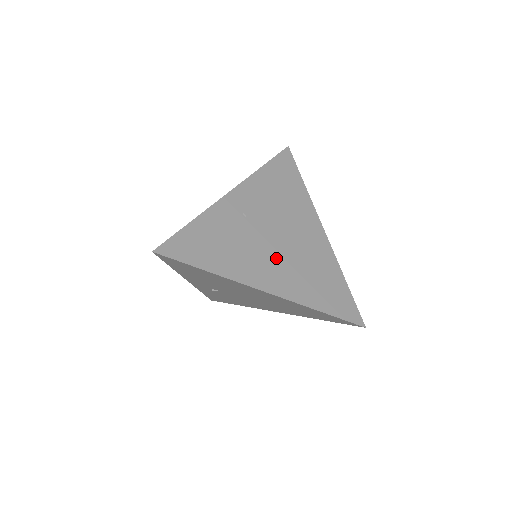
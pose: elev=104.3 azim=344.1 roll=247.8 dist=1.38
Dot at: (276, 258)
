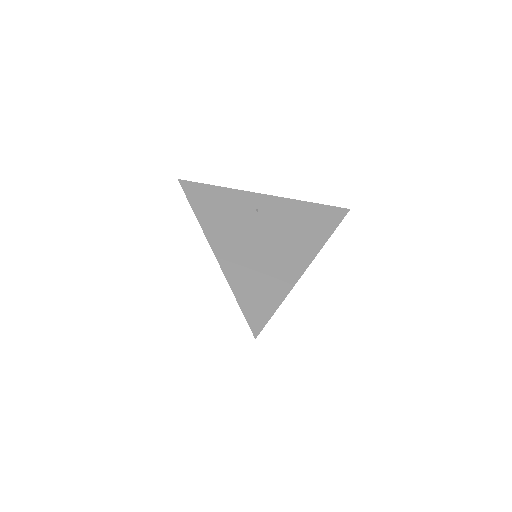
Dot at: (246, 245)
